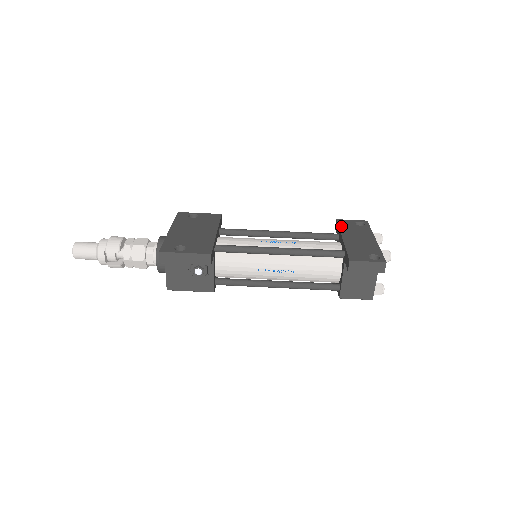
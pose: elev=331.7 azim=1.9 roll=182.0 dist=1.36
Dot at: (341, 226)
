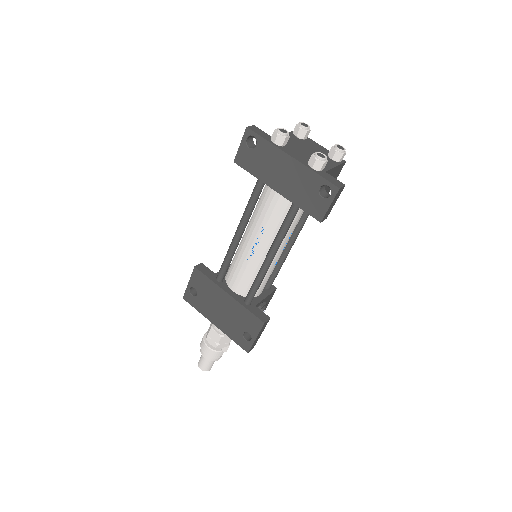
Dot at: (251, 171)
